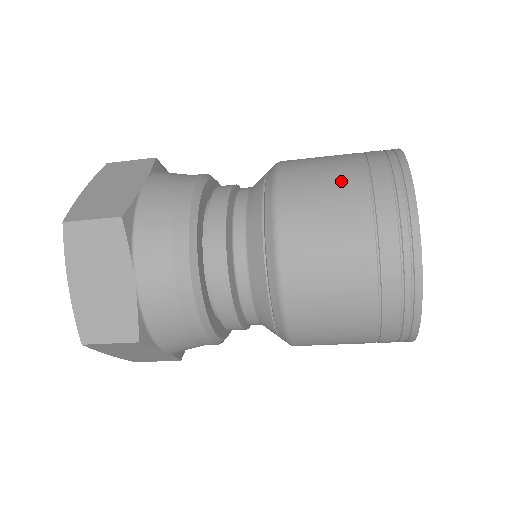
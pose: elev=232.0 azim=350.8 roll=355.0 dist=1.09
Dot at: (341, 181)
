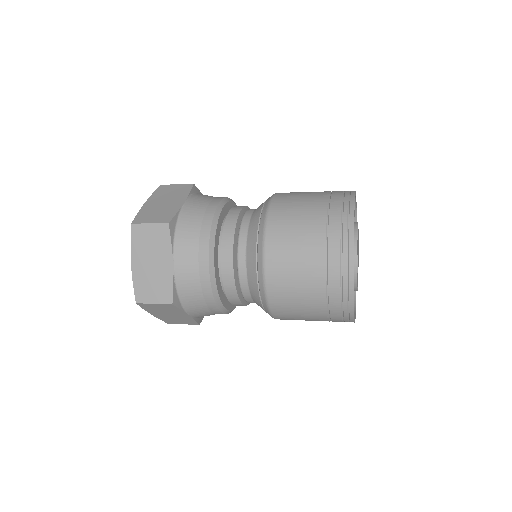
Dot at: (310, 211)
